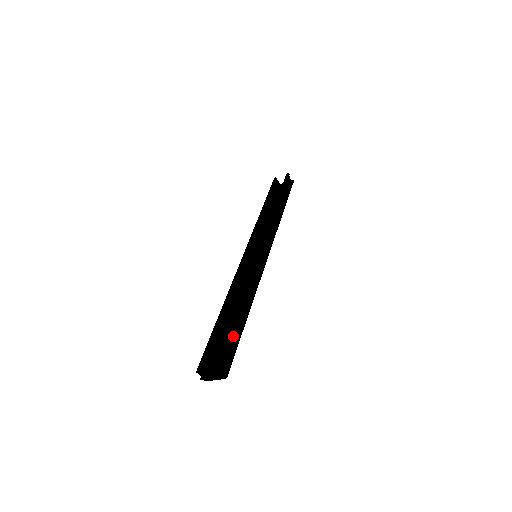
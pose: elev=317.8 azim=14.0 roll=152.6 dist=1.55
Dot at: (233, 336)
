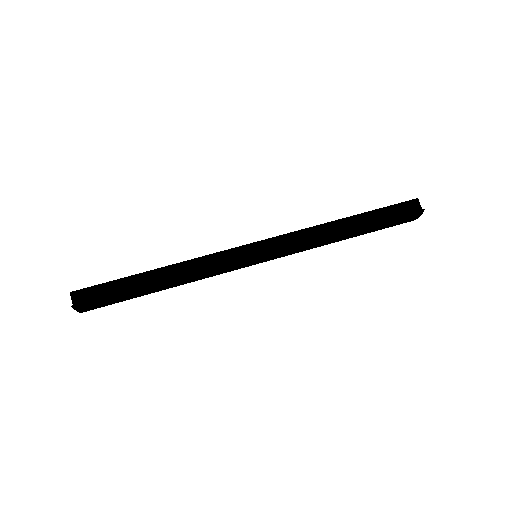
Dot at: (122, 287)
